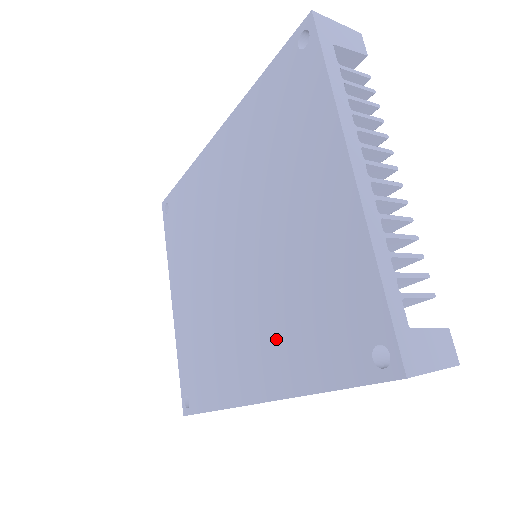
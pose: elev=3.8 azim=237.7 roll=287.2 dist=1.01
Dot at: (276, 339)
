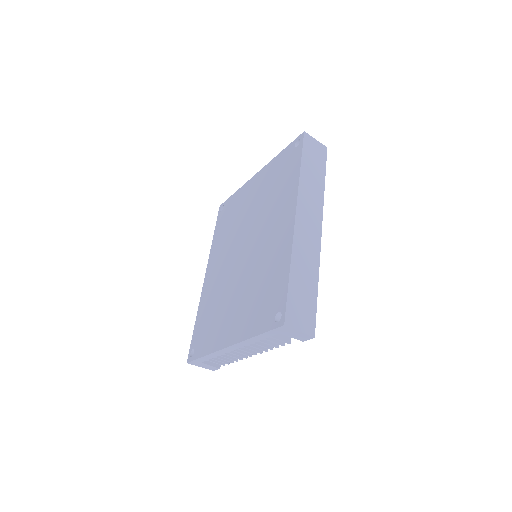
Dot at: (279, 204)
